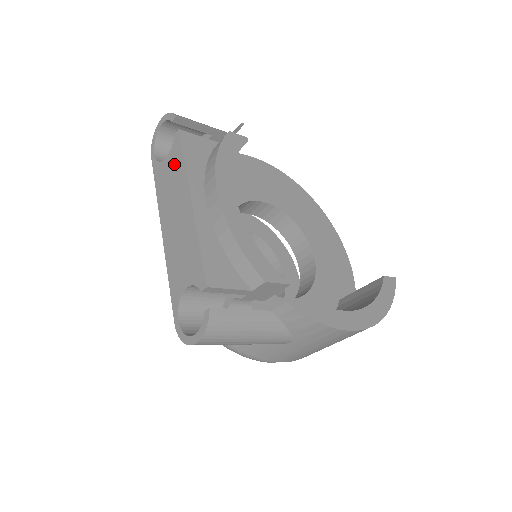
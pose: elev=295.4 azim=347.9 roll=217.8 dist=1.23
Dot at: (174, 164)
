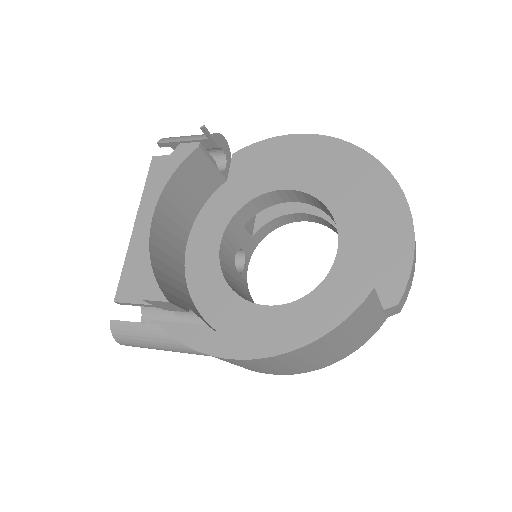
Dot at: occluded
